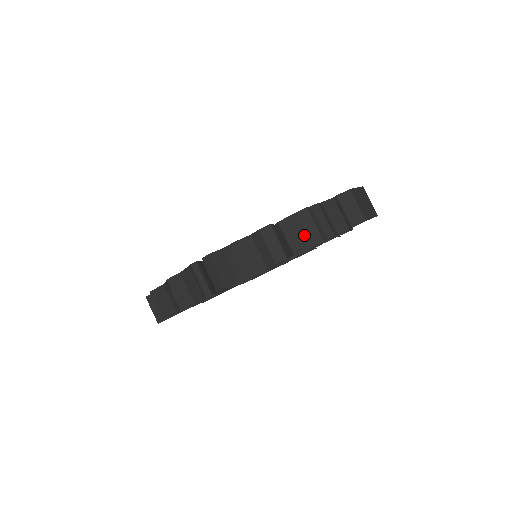
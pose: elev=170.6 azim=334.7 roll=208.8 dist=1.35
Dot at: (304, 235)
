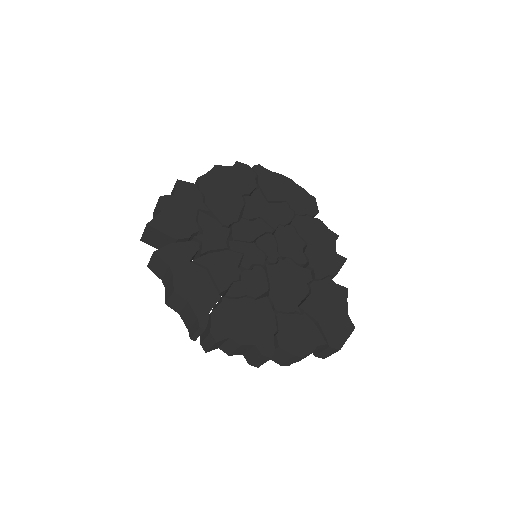
Dot at: (283, 361)
